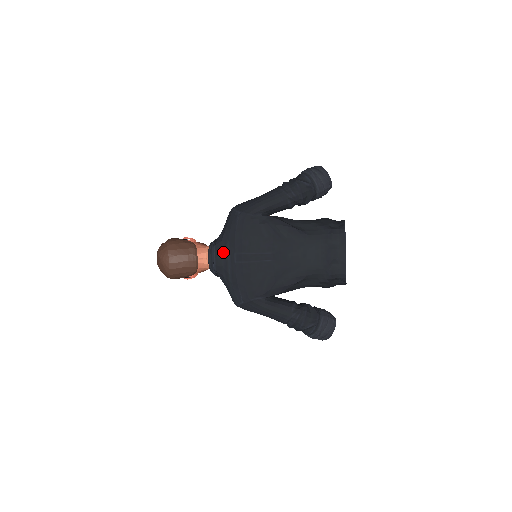
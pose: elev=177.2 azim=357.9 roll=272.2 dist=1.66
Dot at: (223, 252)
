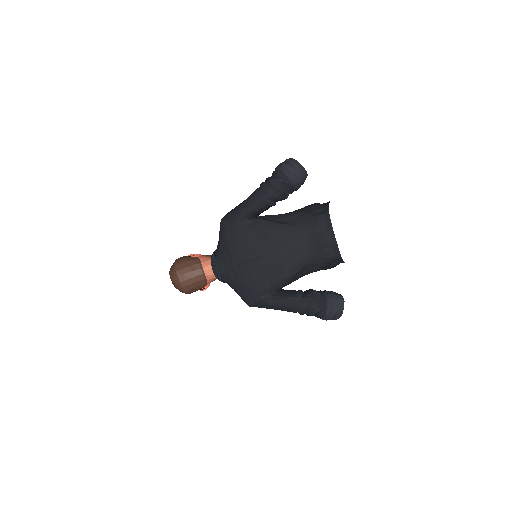
Dot at: (223, 262)
